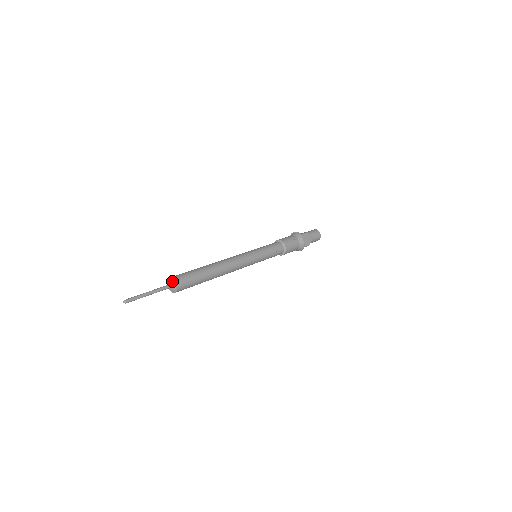
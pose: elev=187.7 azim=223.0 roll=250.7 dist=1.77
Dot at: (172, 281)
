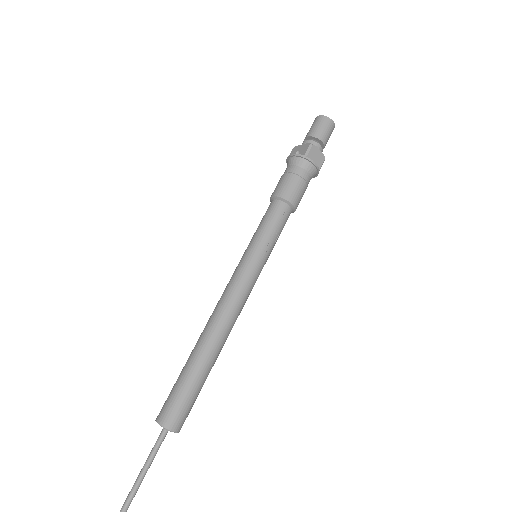
Dot at: (163, 428)
